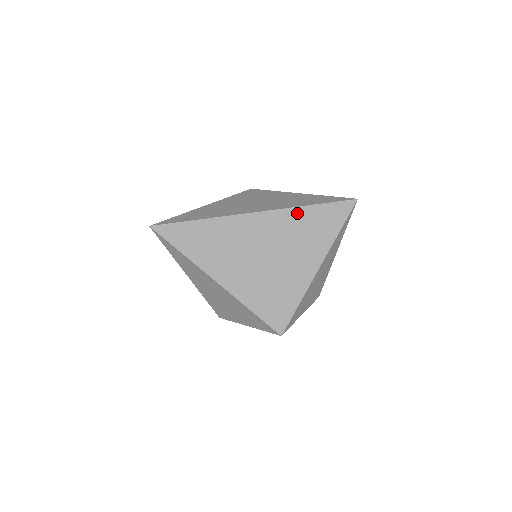
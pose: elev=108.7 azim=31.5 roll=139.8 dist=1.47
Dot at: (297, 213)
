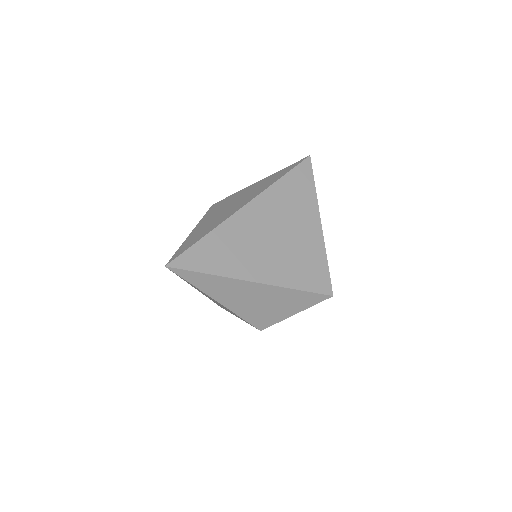
Dot at: (276, 189)
